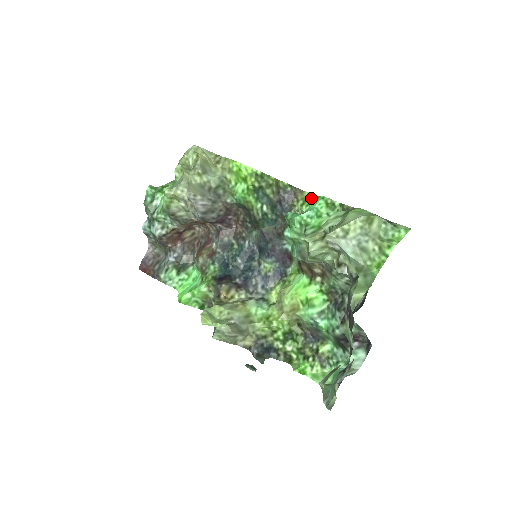
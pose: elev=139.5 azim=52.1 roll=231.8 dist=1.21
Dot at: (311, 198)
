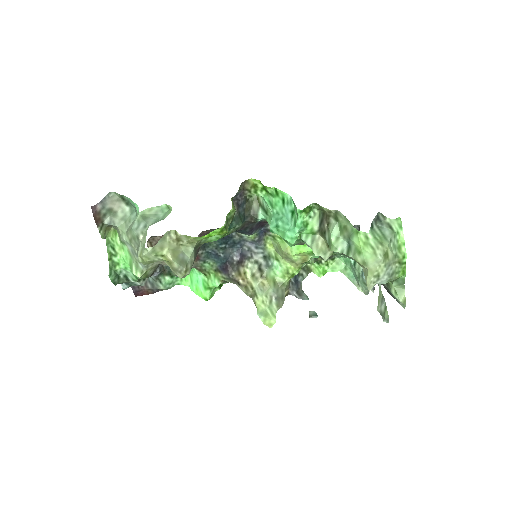
Dot at: (264, 188)
